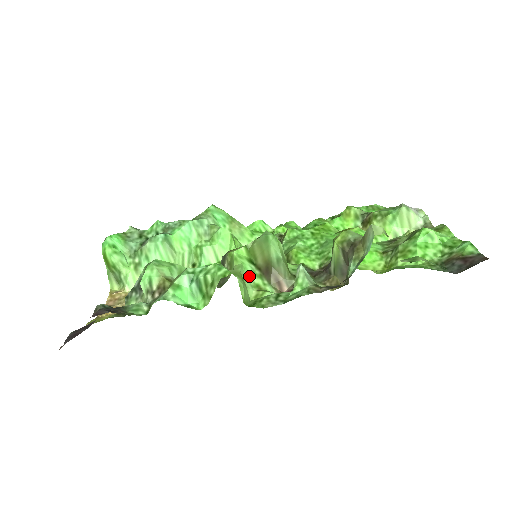
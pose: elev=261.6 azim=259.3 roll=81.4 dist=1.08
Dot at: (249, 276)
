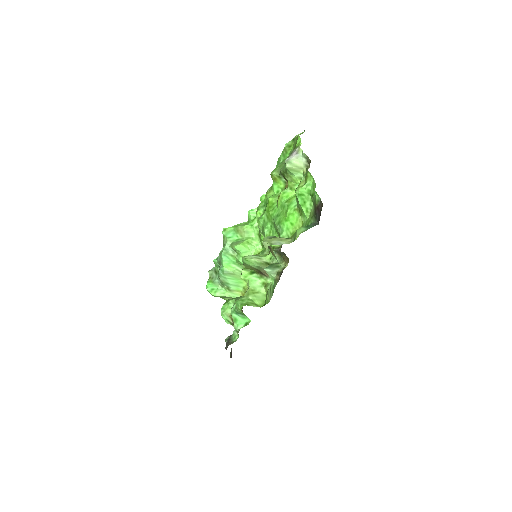
Dot at: (256, 283)
